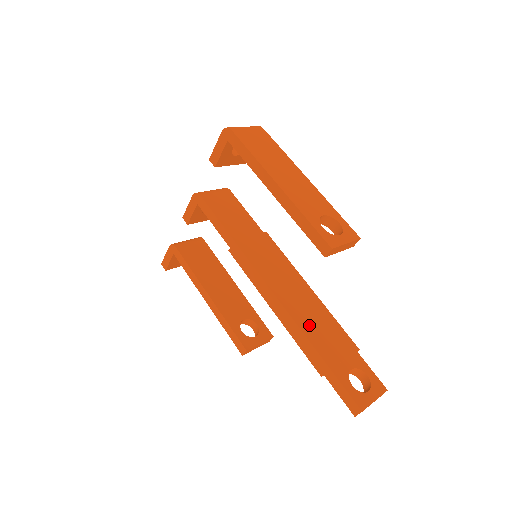
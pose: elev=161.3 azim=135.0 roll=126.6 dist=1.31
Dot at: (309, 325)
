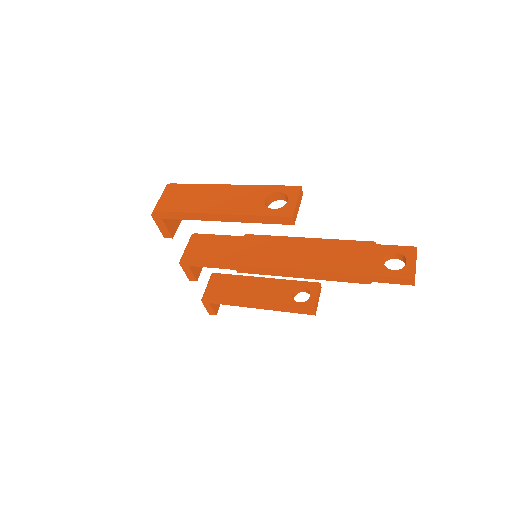
Dot at: (331, 264)
